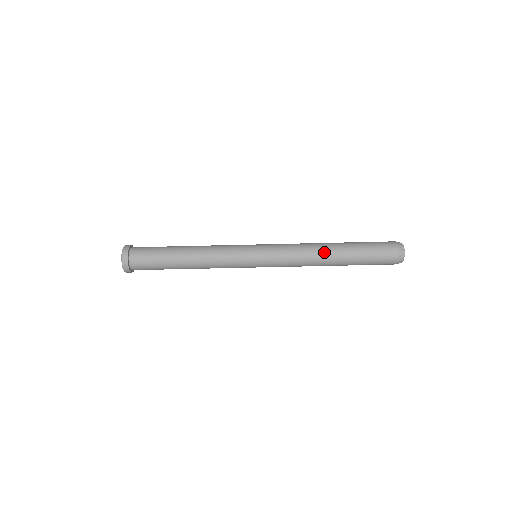
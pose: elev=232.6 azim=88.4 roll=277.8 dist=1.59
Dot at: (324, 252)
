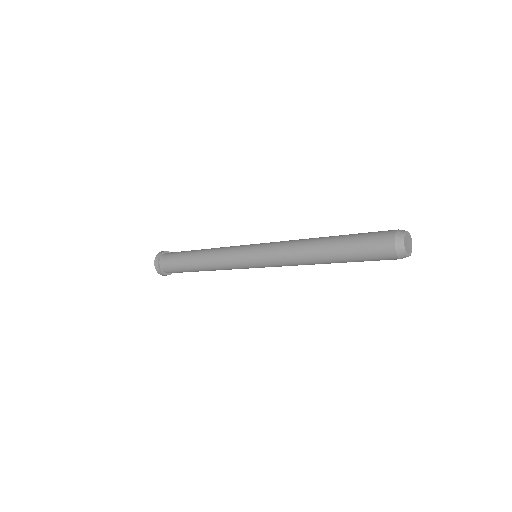
Dot at: occluded
